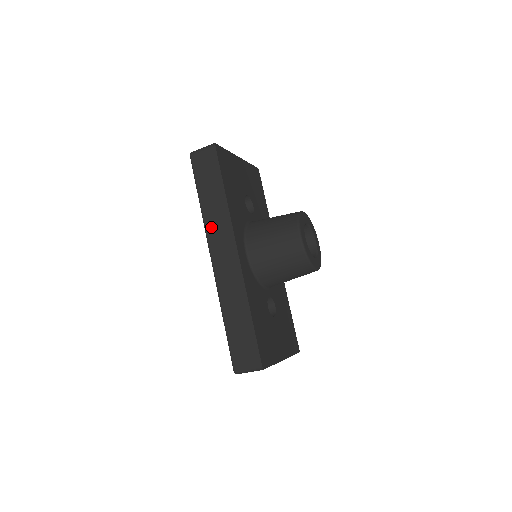
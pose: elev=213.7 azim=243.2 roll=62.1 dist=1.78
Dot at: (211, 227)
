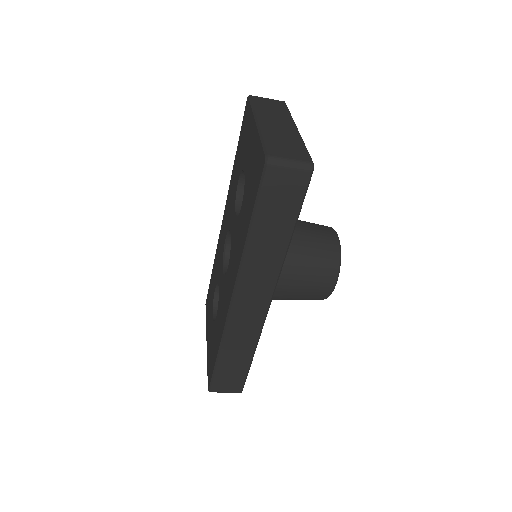
Dot at: (251, 269)
